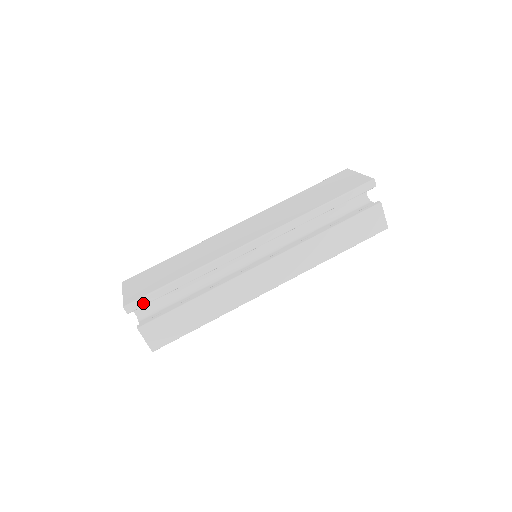
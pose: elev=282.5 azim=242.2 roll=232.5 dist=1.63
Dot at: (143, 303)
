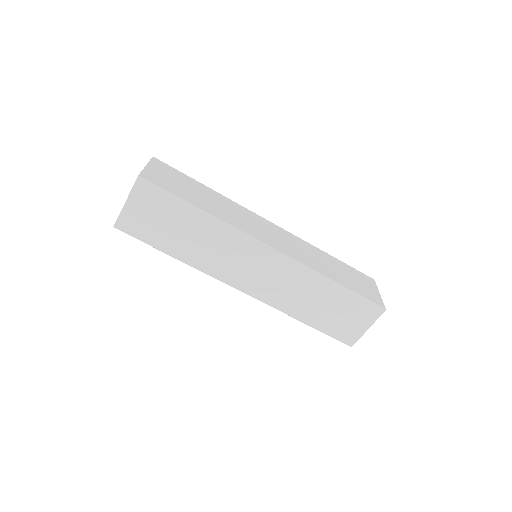
Dot at: occluded
